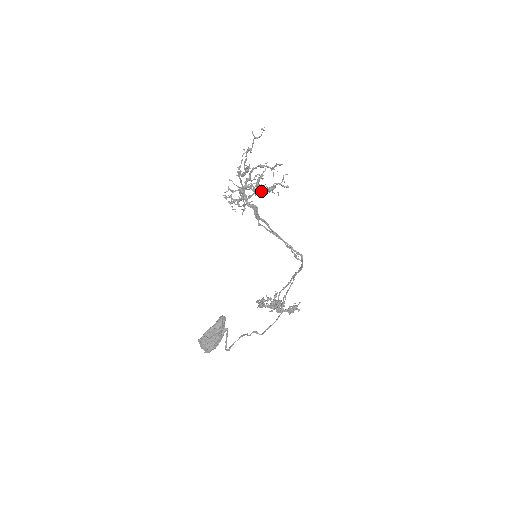
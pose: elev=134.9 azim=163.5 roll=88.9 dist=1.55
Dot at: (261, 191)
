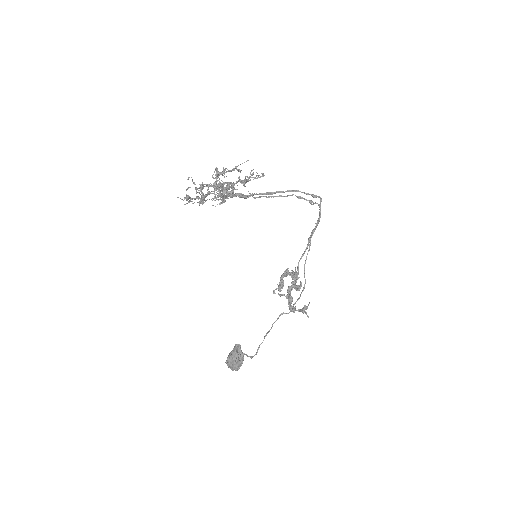
Dot at: occluded
